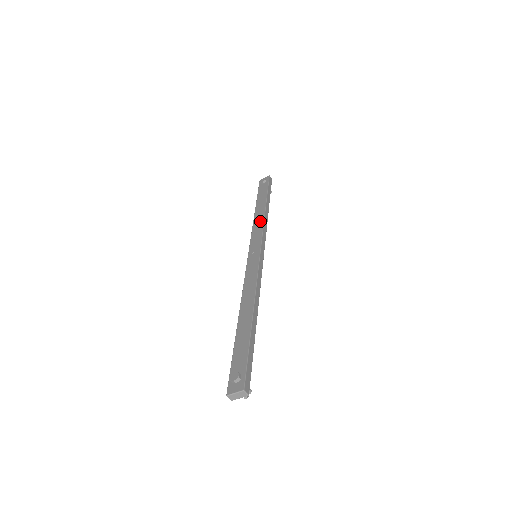
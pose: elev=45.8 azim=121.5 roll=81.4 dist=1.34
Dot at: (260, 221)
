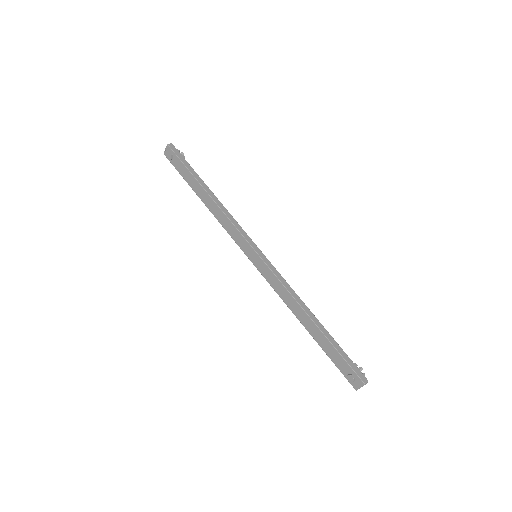
Dot at: (221, 216)
